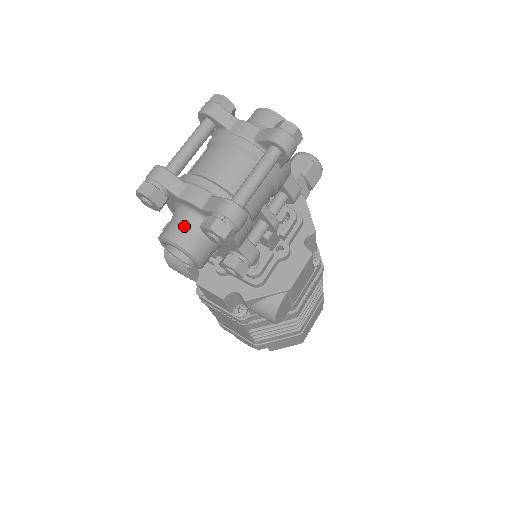
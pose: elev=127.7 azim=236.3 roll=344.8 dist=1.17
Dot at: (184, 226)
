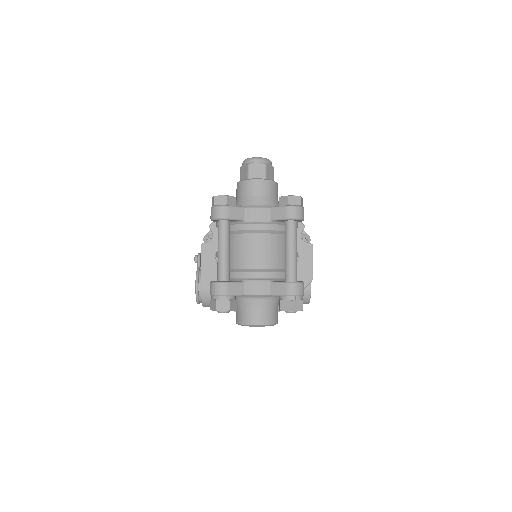
Dot at: (258, 310)
